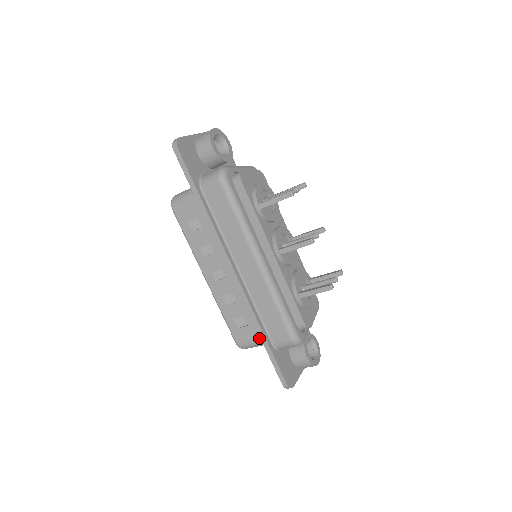
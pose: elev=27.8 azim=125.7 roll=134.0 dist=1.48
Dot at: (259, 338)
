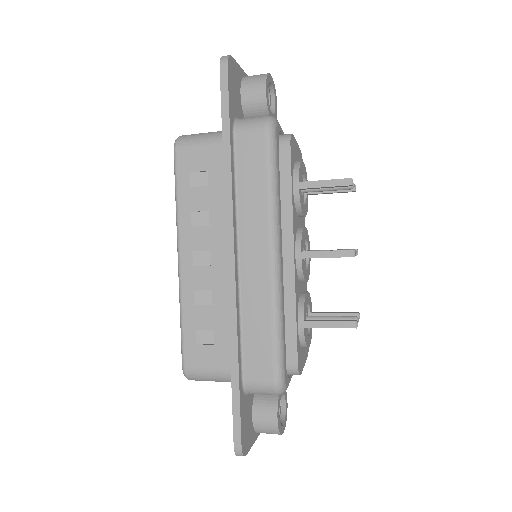
Dot at: (223, 367)
